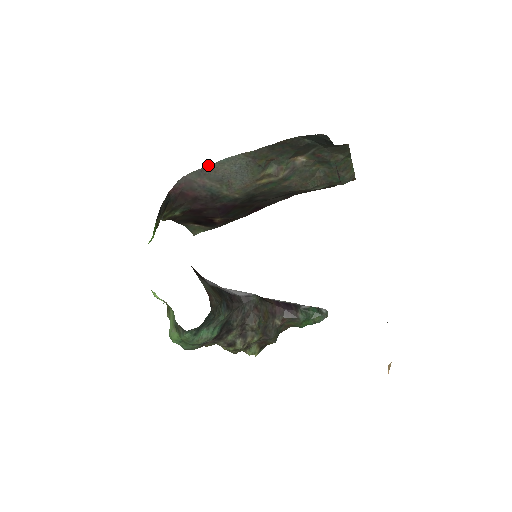
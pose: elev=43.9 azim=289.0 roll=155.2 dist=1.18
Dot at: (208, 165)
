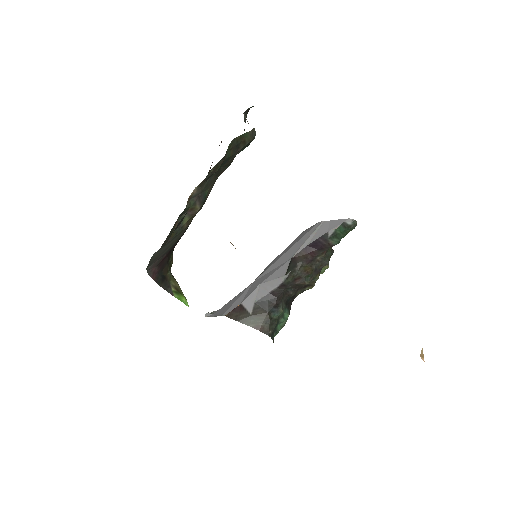
Dot at: occluded
